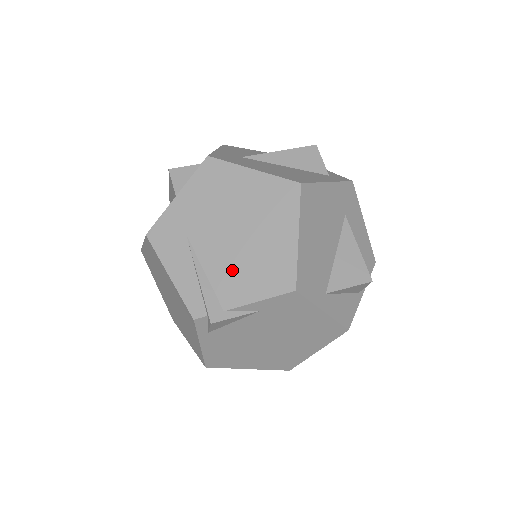
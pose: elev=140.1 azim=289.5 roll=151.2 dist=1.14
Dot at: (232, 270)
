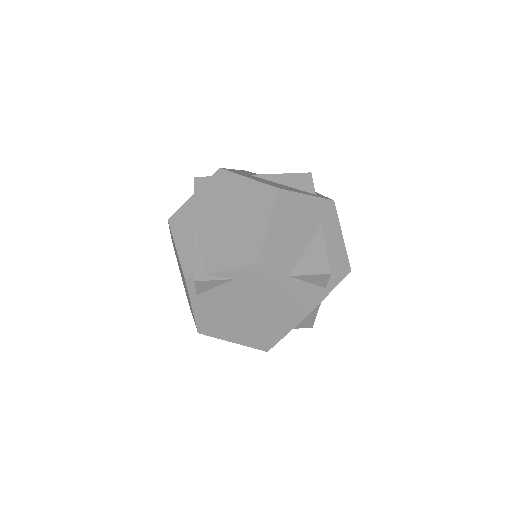
Dot at: (218, 246)
